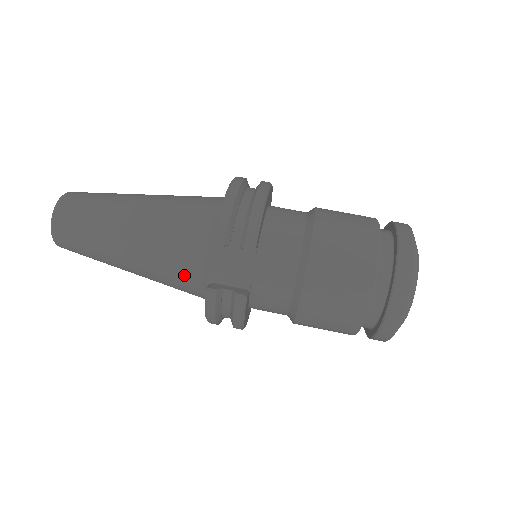
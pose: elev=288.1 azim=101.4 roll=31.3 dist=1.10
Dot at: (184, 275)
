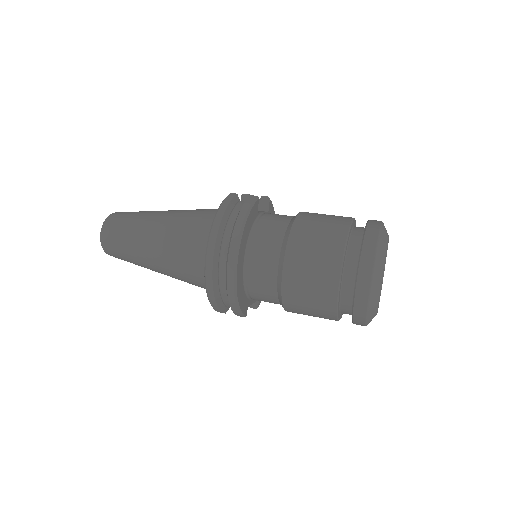
Dot at: (207, 213)
